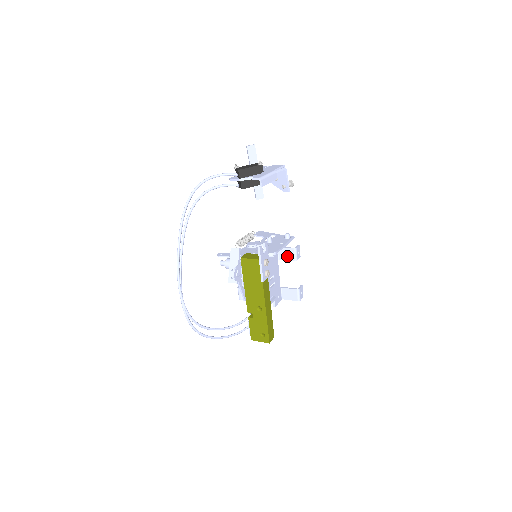
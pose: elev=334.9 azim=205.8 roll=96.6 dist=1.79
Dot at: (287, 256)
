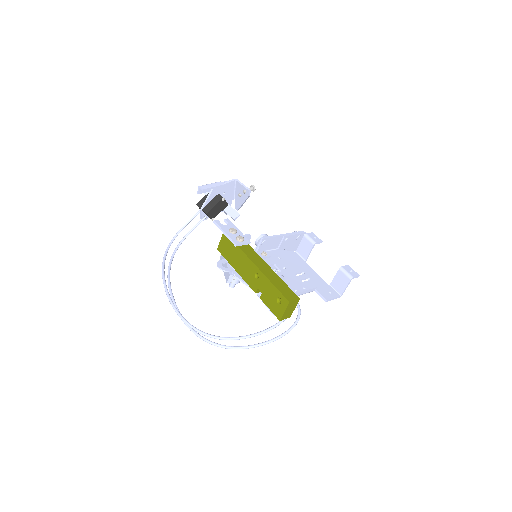
Dot at: (306, 249)
